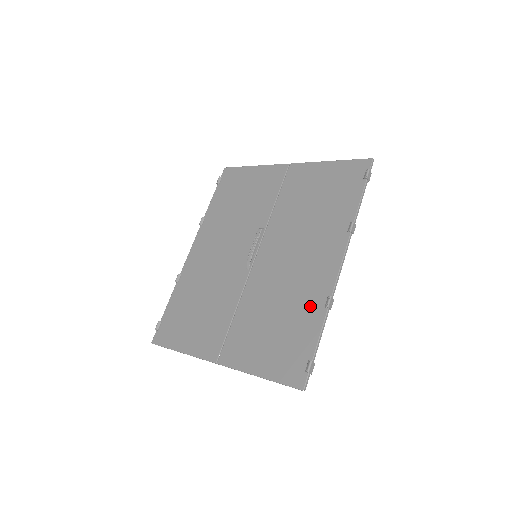
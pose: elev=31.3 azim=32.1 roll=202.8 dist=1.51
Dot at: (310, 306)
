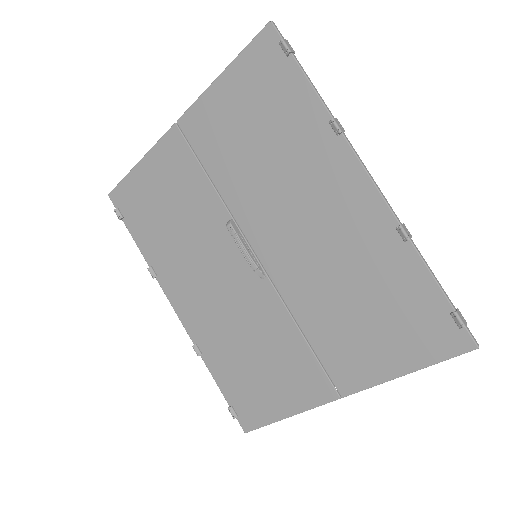
Dot at: (385, 256)
